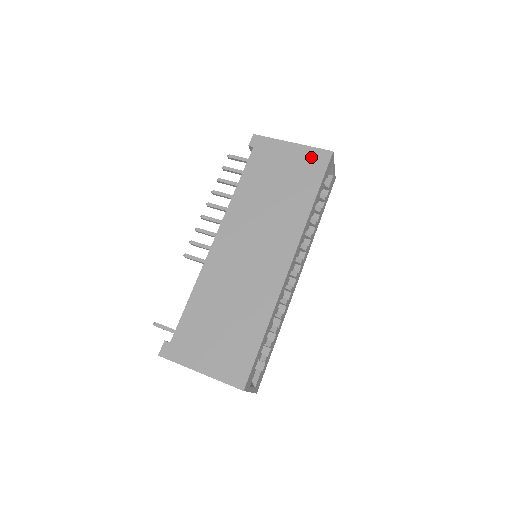
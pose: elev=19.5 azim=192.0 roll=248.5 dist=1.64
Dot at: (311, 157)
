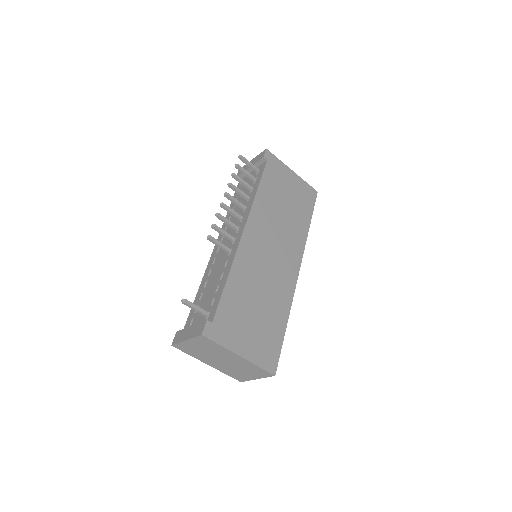
Dot at: (306, 189)
